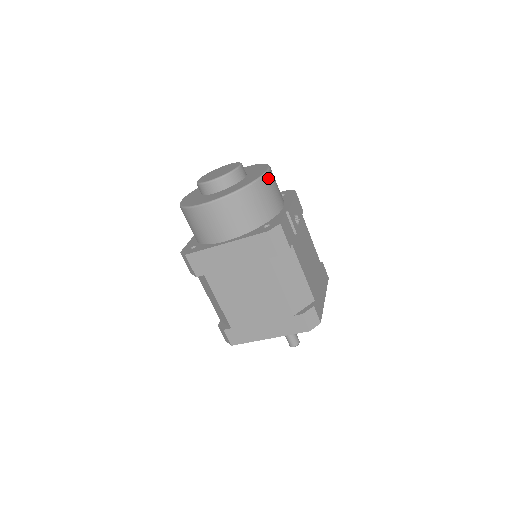
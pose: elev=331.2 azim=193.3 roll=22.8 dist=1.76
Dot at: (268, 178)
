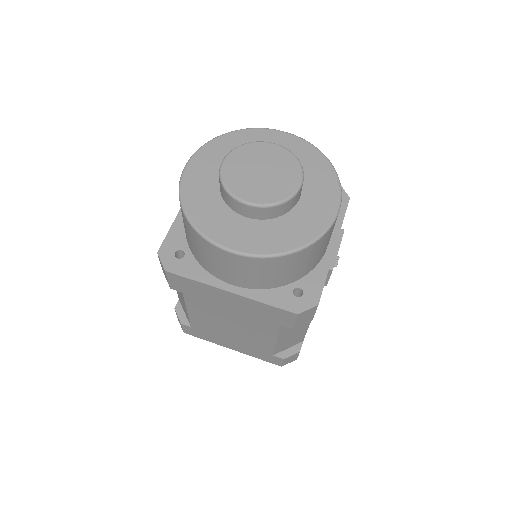
Dot at: (333, 226)
